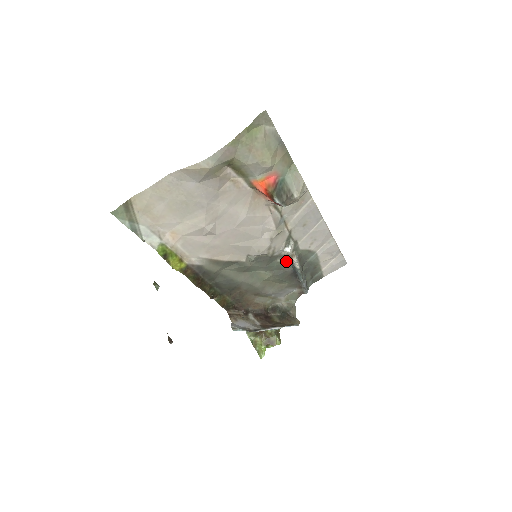
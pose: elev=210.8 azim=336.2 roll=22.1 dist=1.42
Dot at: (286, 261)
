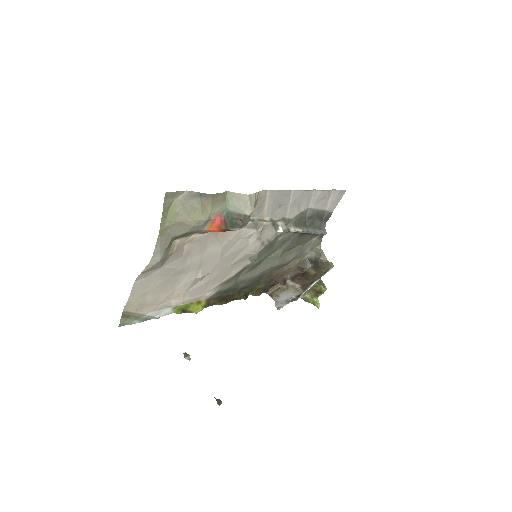
Dot at: (286, 234)
